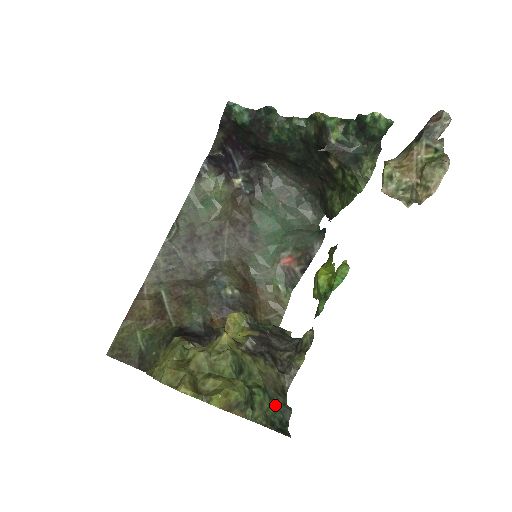
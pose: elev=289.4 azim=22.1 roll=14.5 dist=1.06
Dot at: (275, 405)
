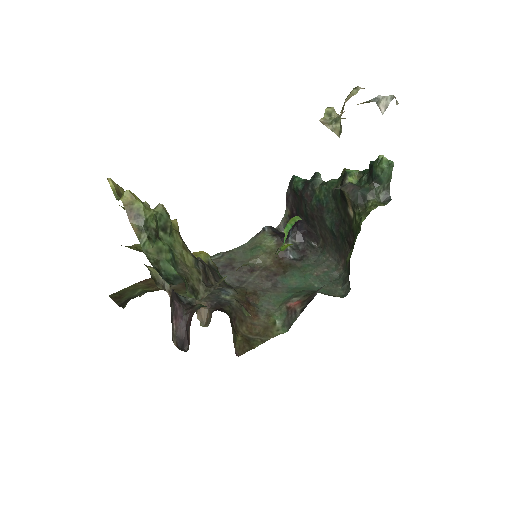
Dot at: (173, 269)
